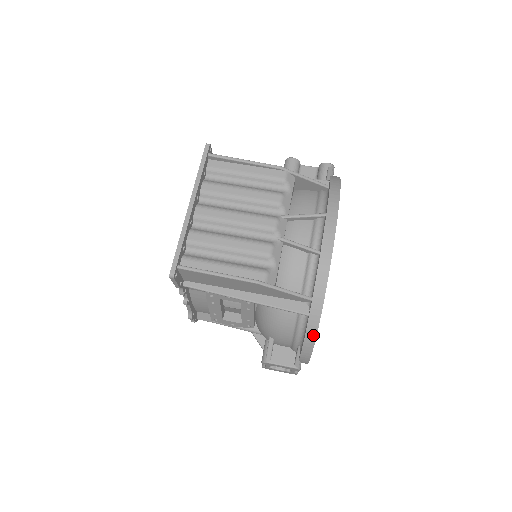
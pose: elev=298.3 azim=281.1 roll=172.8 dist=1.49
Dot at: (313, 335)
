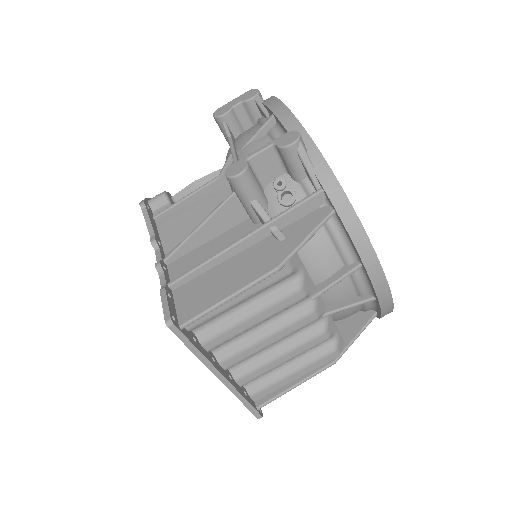
Dot at: occluded
